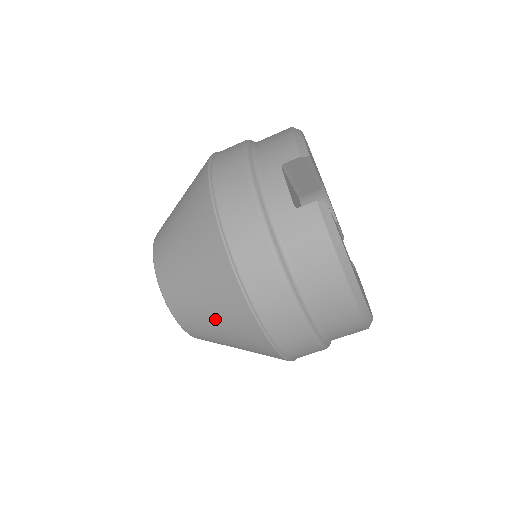
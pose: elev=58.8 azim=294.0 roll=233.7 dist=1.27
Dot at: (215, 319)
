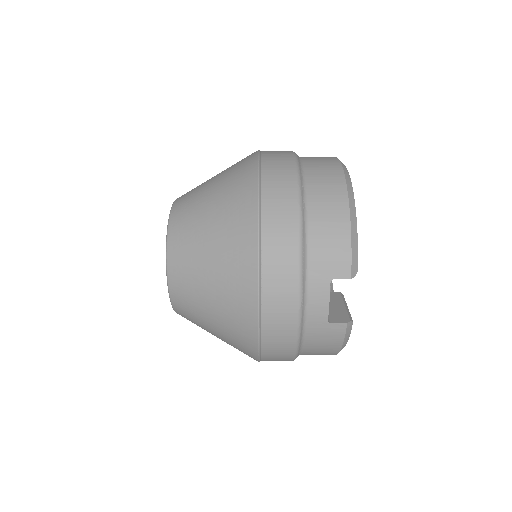
Dot at: occluded
